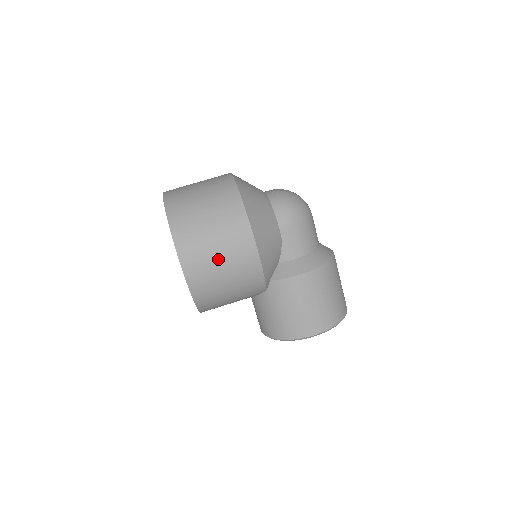
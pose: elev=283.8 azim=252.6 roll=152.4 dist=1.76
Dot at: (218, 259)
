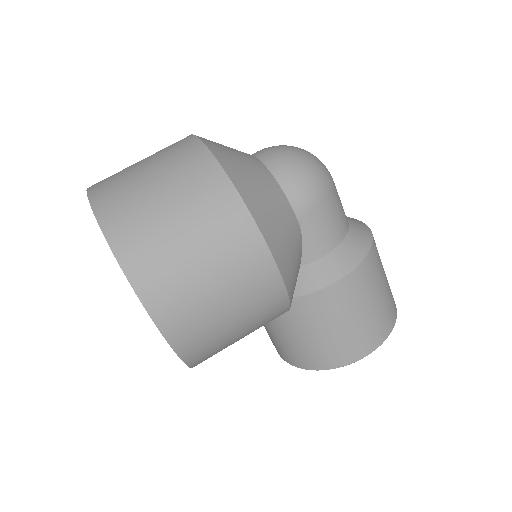
Dot at: (215, 296)
